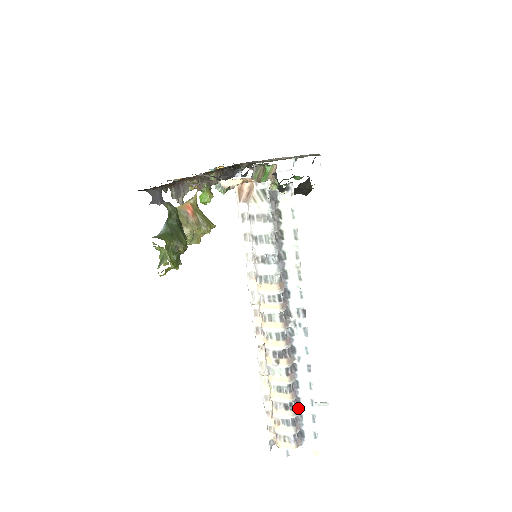
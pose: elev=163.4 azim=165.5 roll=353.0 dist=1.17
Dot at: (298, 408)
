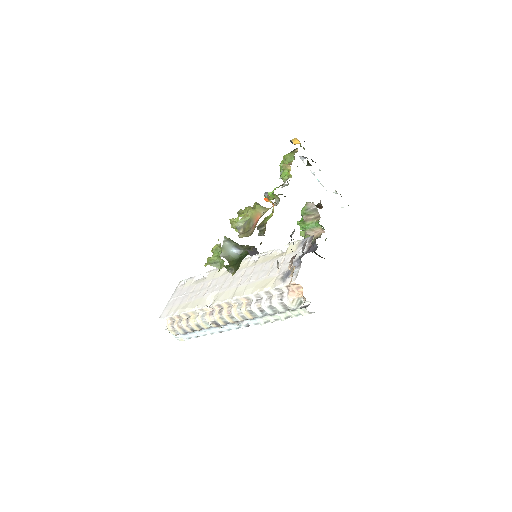
Dot at: occluded
